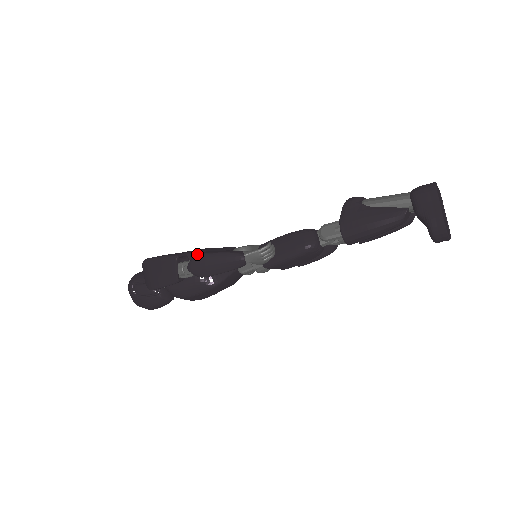
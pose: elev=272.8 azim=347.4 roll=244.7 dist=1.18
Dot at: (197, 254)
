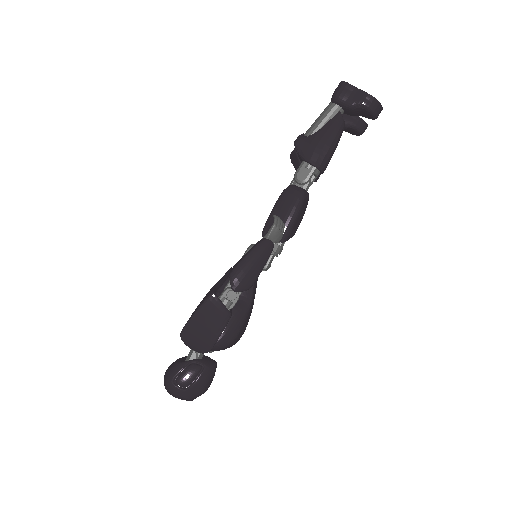
Dot at: (231, 272)
